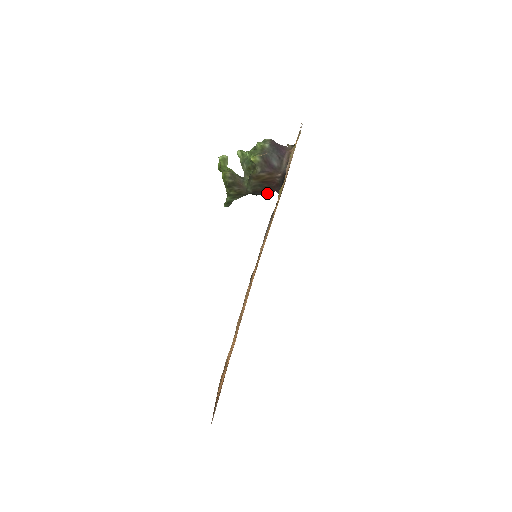
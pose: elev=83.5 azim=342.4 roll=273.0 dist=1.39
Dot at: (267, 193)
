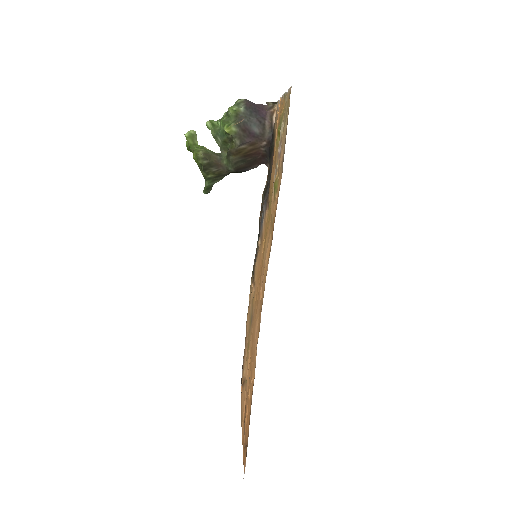
Dot at: (253, 168)
